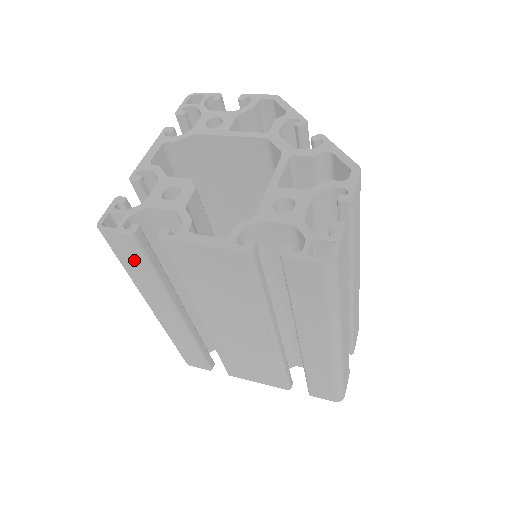
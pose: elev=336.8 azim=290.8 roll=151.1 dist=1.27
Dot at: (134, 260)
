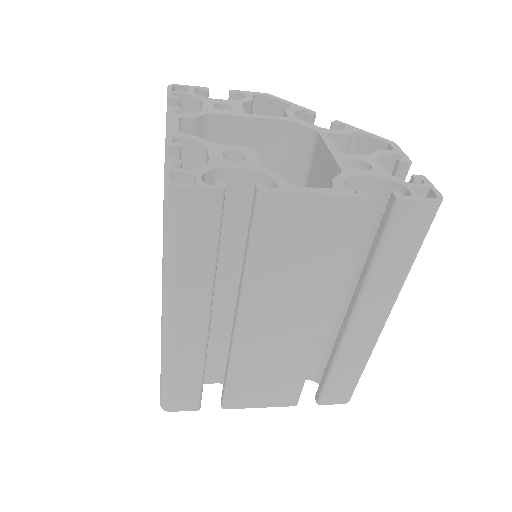
Dot at: (199, 233)
